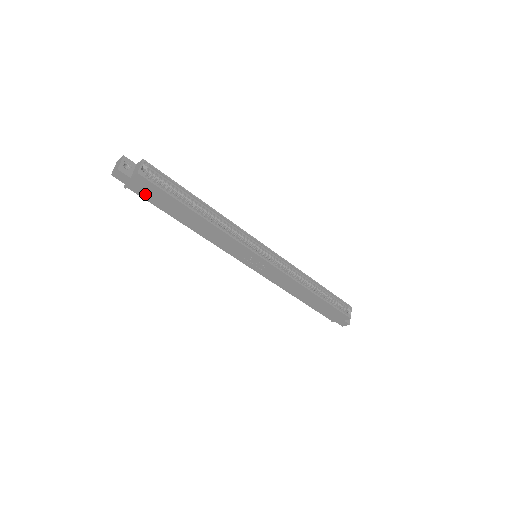
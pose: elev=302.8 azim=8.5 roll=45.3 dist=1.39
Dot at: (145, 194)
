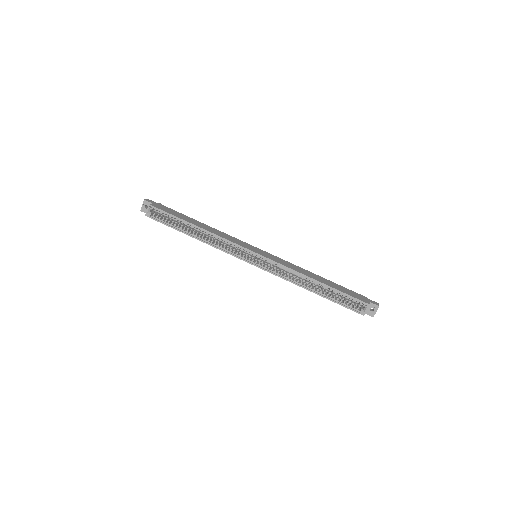
Dot at: occluded
